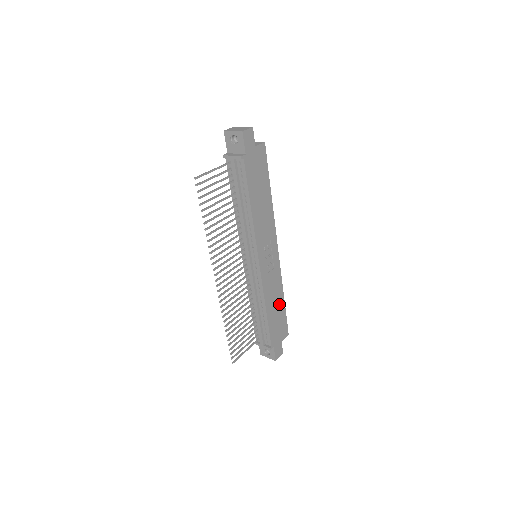
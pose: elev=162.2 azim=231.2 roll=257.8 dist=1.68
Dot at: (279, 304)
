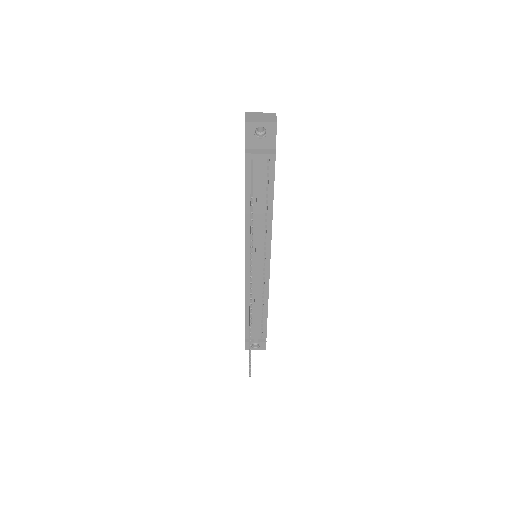
Dot at: occluded
